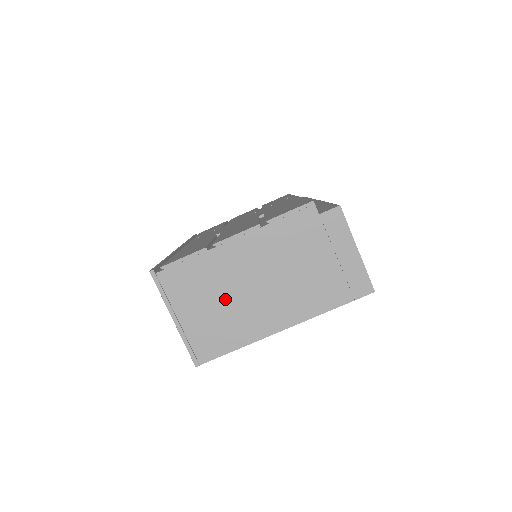
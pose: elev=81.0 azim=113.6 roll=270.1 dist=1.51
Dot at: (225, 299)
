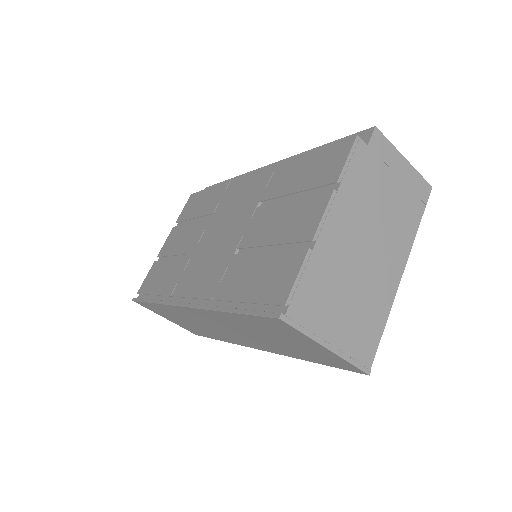
Dot at: (351, 287)
